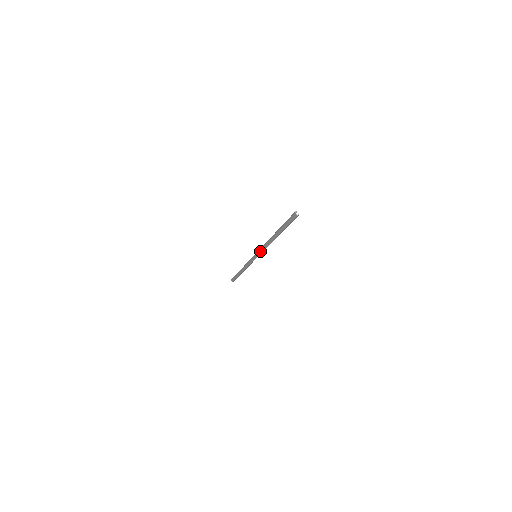
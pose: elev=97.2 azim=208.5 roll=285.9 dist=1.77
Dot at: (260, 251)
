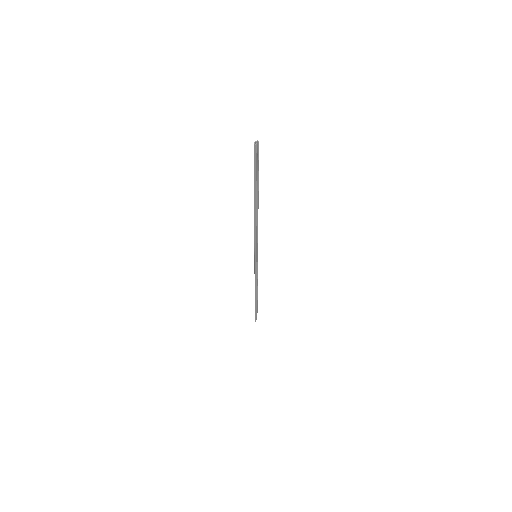
Dot at: (255, 241)
